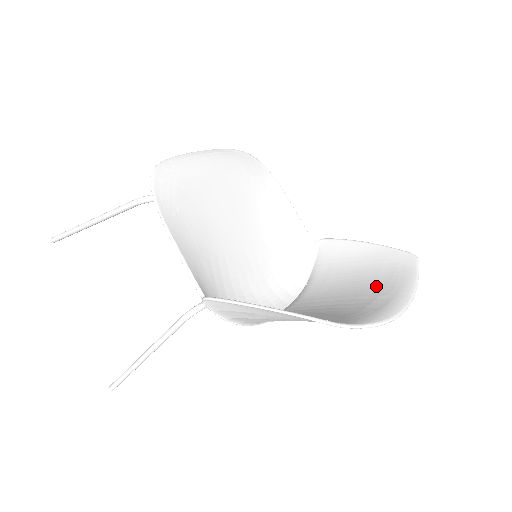
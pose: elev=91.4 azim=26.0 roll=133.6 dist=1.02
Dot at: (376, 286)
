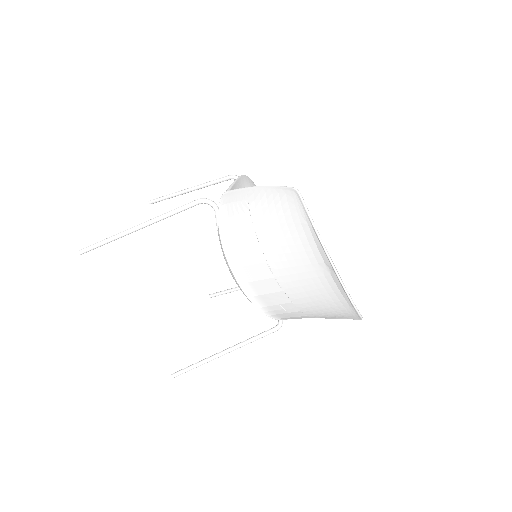
Dot at: (322, 294)
